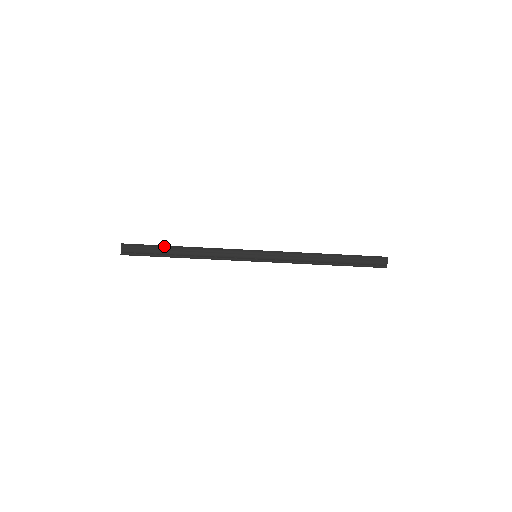
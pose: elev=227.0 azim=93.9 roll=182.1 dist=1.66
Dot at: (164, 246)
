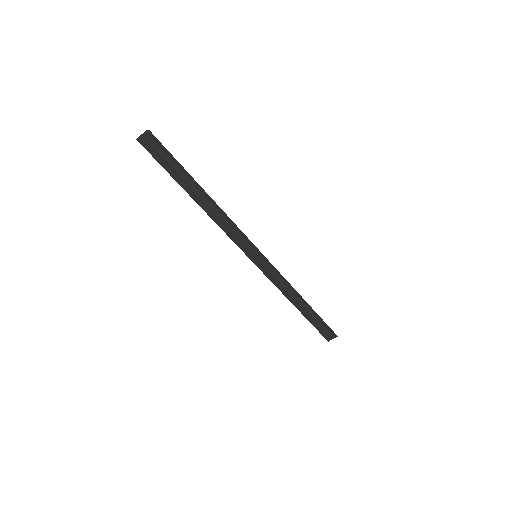
Dot at: (189, 175)
